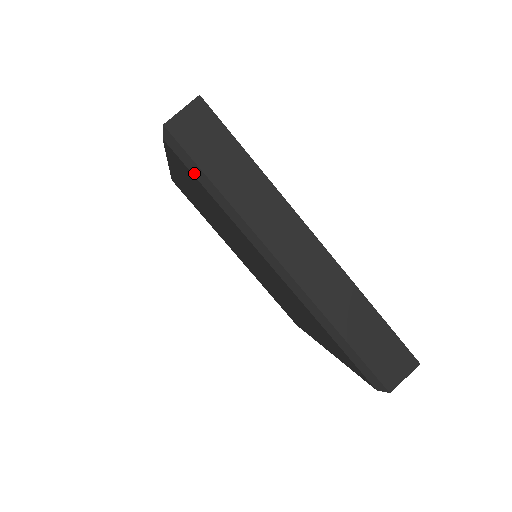
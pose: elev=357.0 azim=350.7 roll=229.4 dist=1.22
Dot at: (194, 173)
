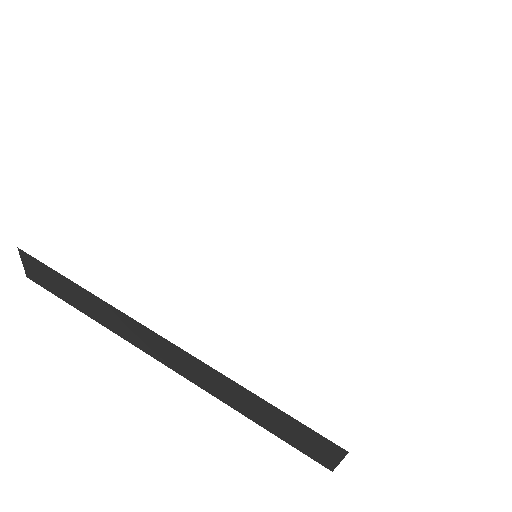
Dot at: occluded
